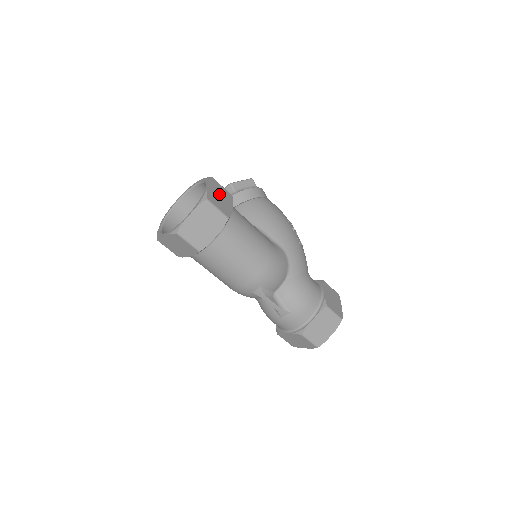
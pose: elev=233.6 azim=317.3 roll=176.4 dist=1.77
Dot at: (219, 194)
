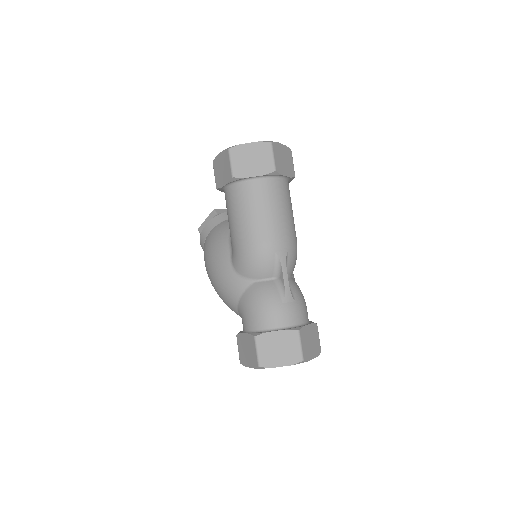
Dot at: occluded
